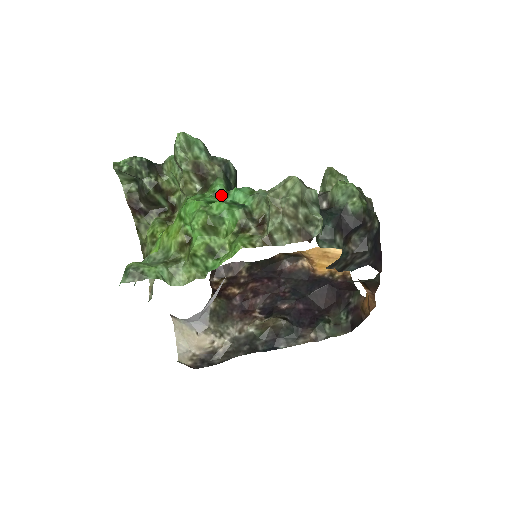
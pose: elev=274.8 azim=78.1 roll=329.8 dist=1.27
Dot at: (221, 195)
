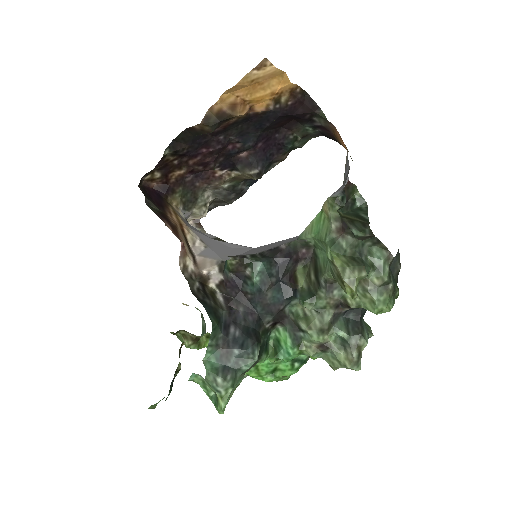
Dot at: (273, 362)
